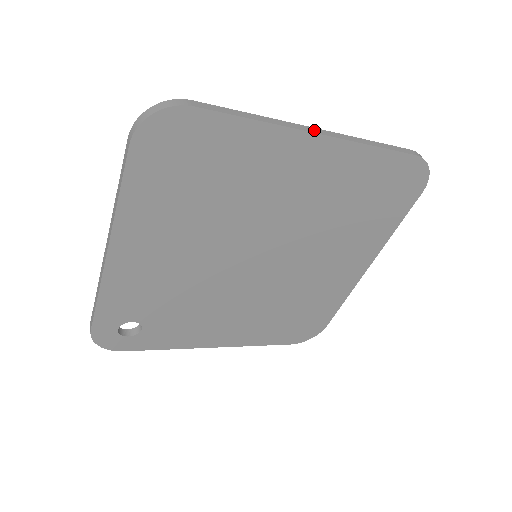
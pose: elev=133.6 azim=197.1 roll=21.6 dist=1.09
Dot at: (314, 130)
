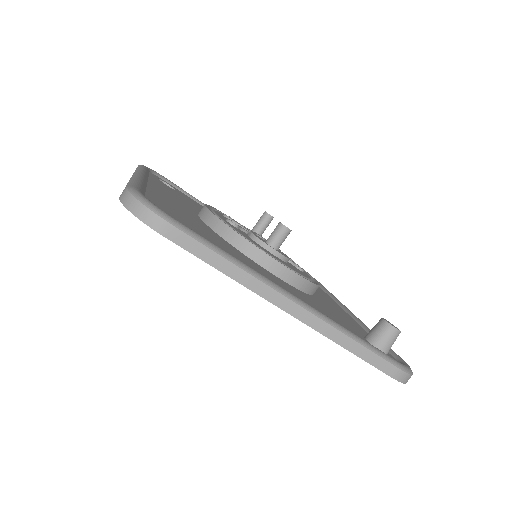
Dot at: (290, 307)
